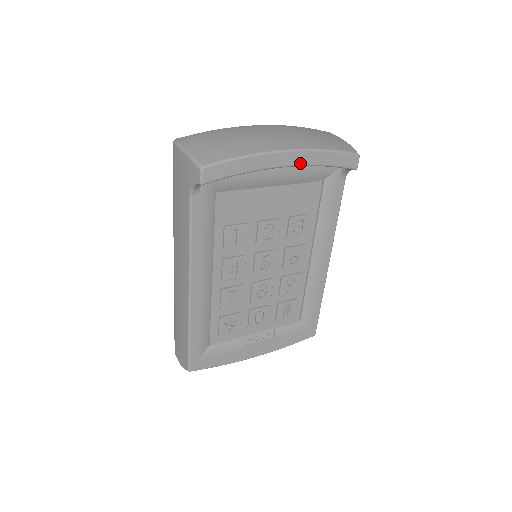
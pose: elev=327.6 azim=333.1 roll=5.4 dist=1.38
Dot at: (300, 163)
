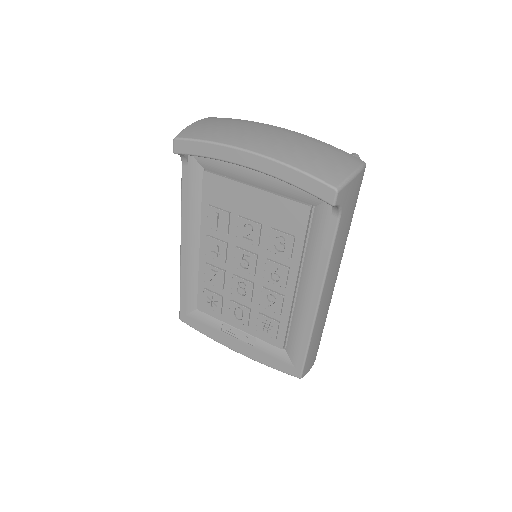
Dot at: (262, 170)
